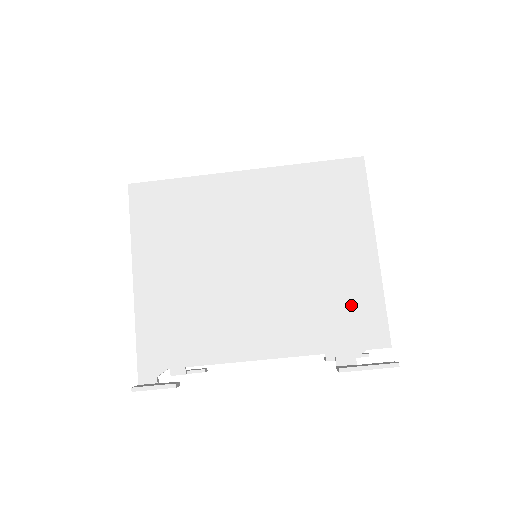
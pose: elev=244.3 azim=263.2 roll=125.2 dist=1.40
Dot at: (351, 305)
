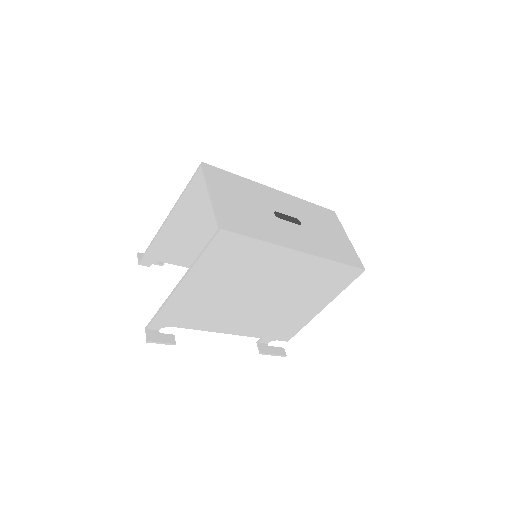
Dot at: (288, 325)
